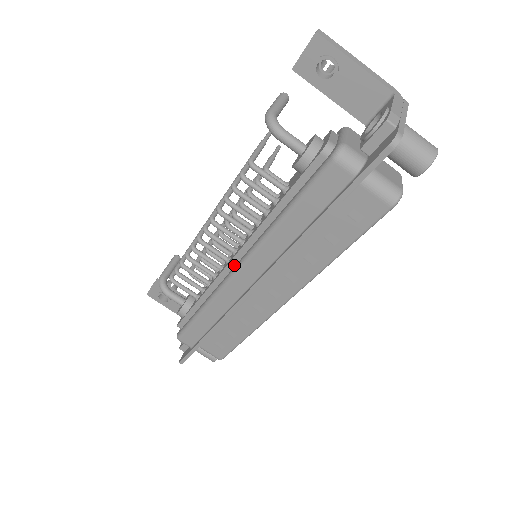
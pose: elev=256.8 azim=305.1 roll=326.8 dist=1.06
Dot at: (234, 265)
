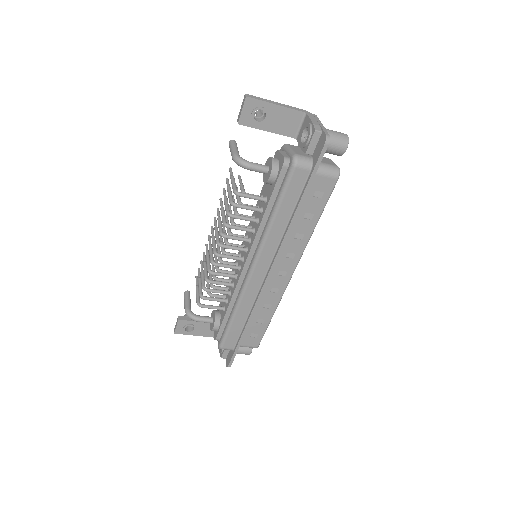
Dot at: (247, 268)
